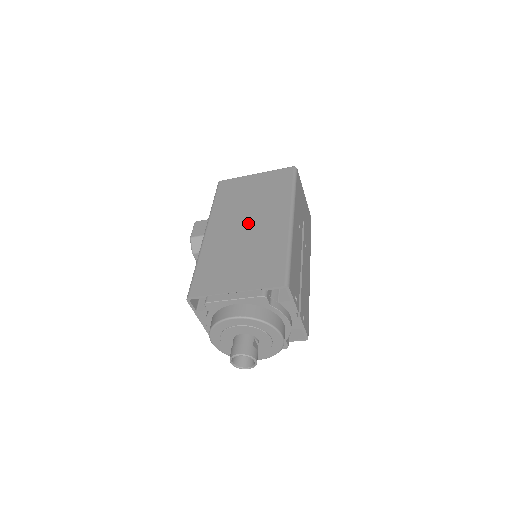
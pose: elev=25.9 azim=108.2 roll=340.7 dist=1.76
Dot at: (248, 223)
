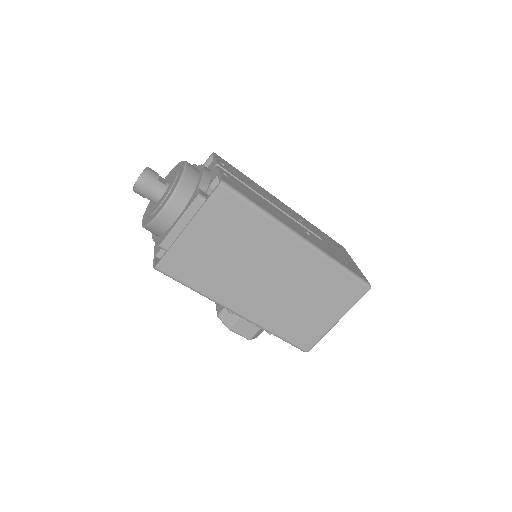
Dot at: occluded
